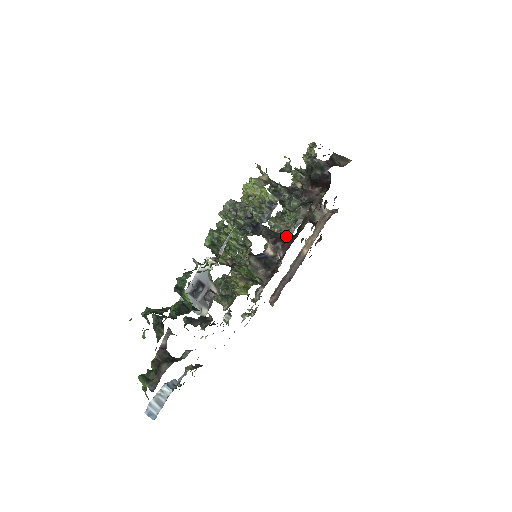
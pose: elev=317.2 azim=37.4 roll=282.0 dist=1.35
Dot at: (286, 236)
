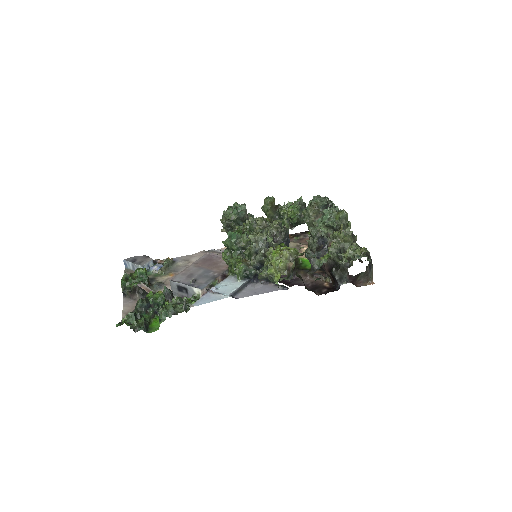
Dot at: occluded
